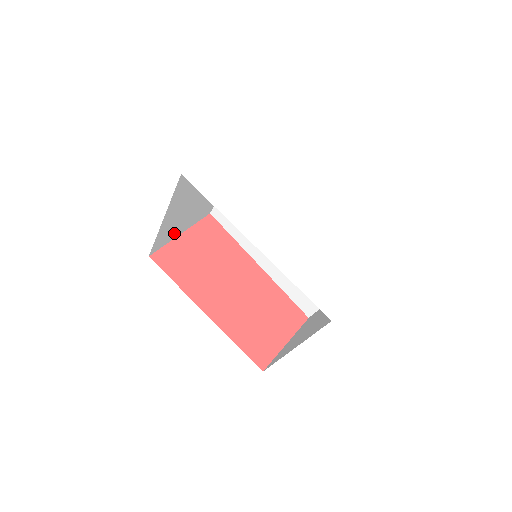
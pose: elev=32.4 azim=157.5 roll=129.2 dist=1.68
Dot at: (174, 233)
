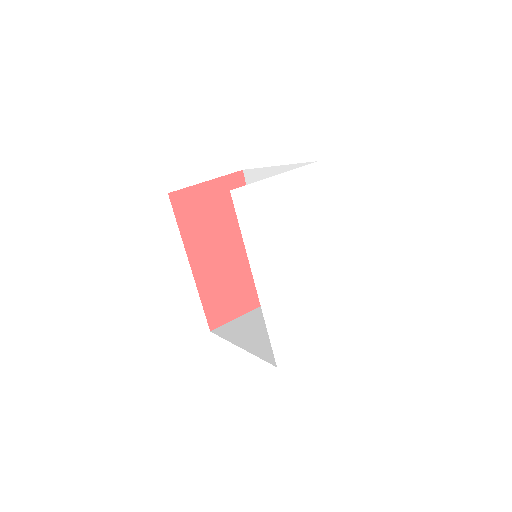
Dot at: occluded
